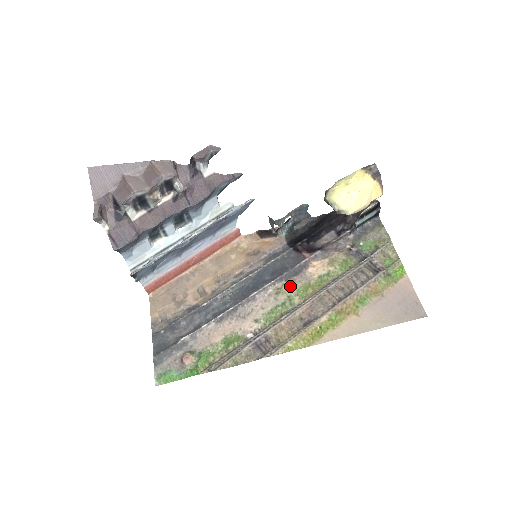
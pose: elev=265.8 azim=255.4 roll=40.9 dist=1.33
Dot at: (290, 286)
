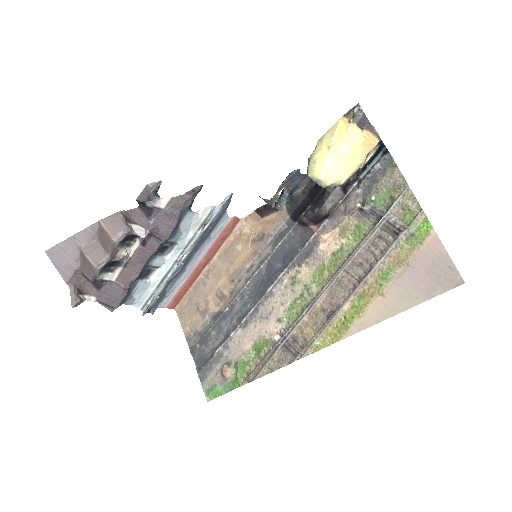
Dot at: (304, 272)
